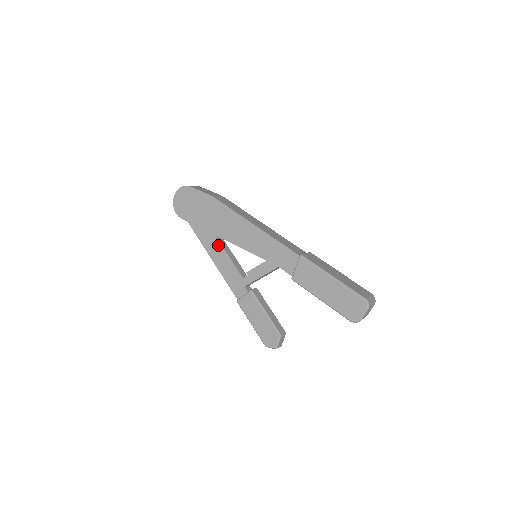
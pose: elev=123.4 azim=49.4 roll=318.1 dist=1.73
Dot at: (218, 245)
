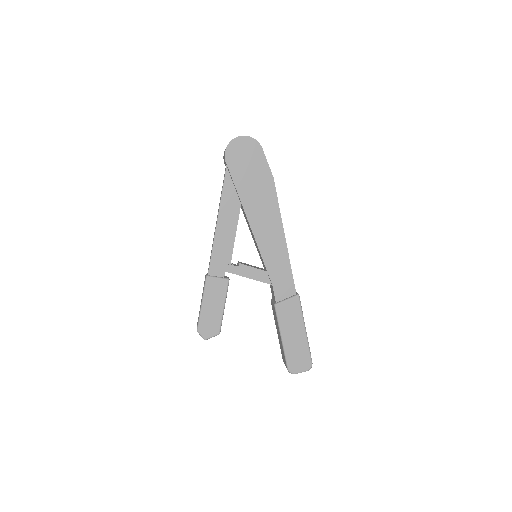
Dot at: (235, 217)
